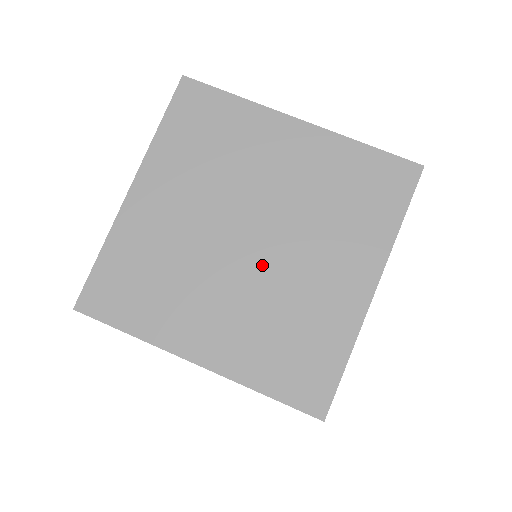
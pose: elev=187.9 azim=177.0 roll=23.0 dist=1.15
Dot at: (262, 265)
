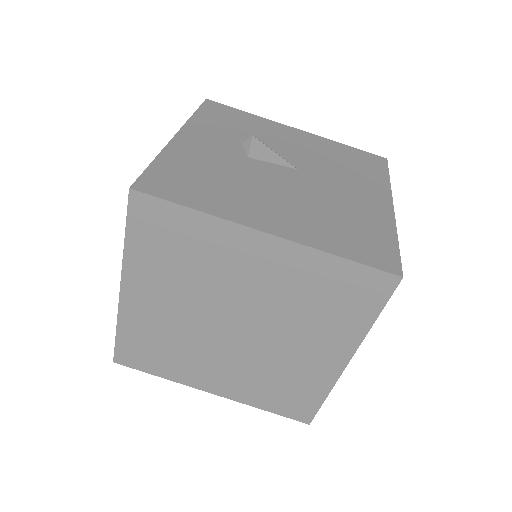
Dot at: (250, 344)
